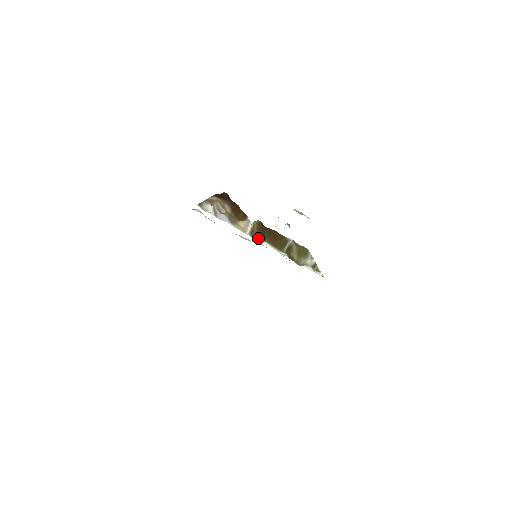
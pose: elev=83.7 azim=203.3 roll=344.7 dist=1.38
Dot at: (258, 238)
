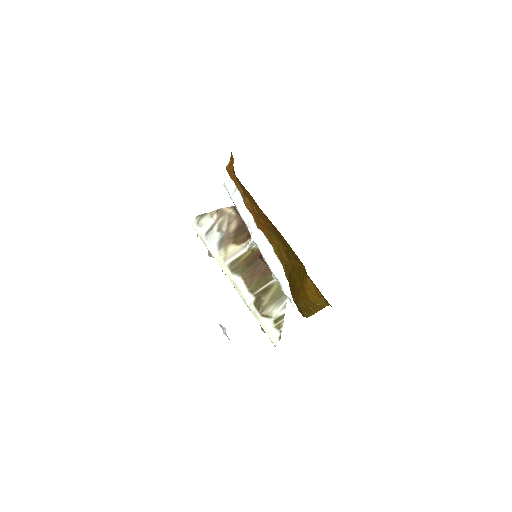
Dot at: (236, 270)
